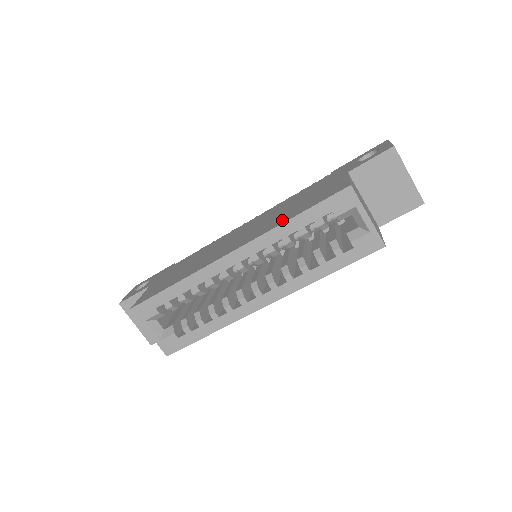
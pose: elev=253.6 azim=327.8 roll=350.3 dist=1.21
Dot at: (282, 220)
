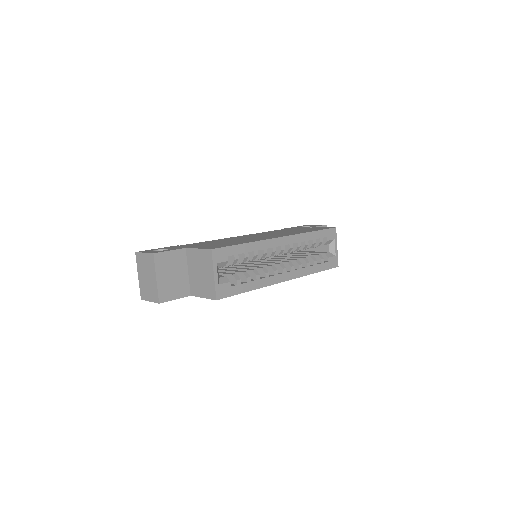
Dot at: (303, 232)
